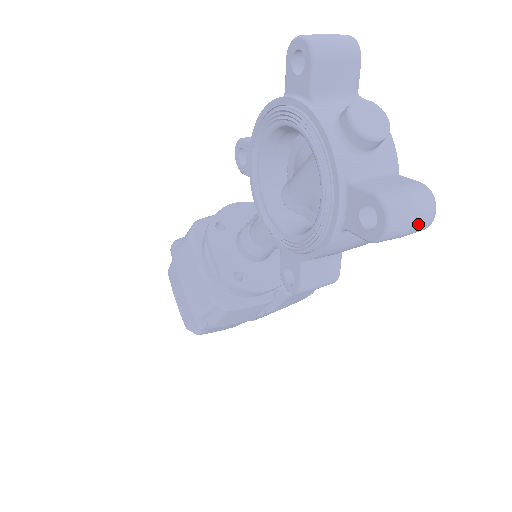
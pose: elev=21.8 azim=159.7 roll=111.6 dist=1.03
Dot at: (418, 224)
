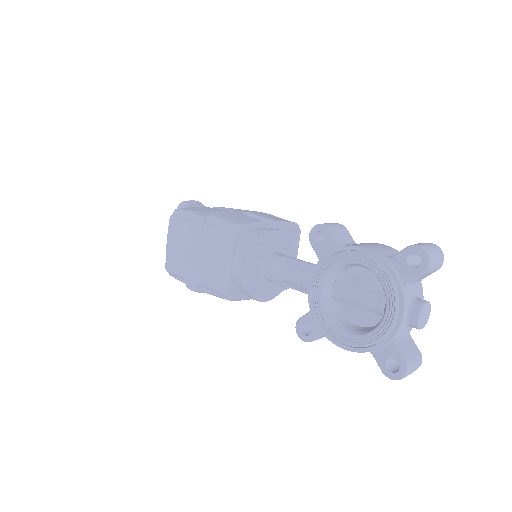
Dot at: occluded
